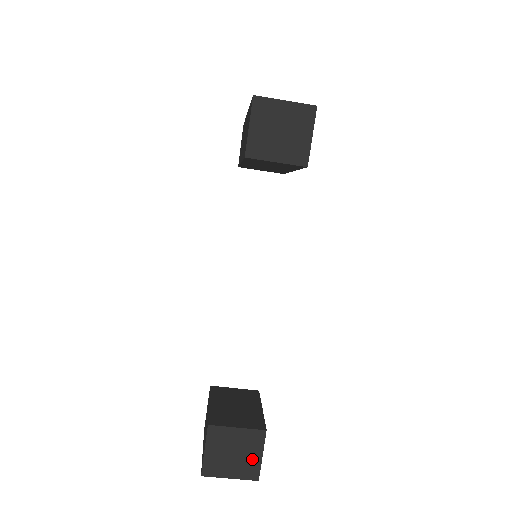
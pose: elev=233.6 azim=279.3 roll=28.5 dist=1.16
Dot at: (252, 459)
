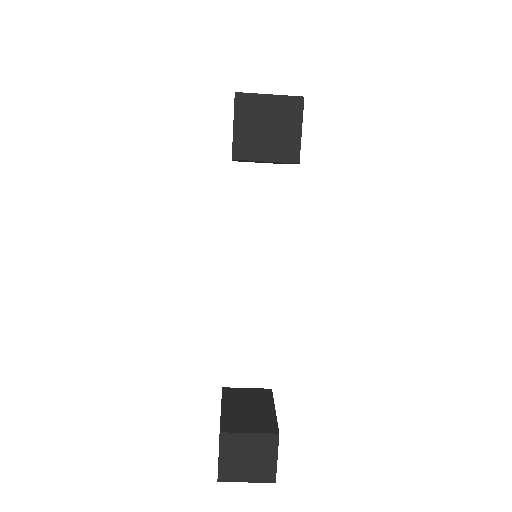
Dot at: (267, 462)
